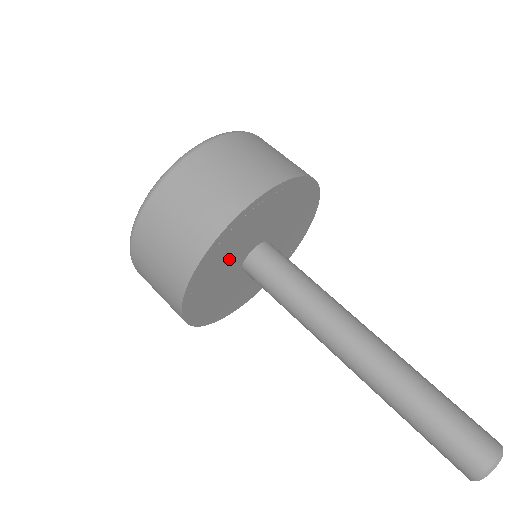
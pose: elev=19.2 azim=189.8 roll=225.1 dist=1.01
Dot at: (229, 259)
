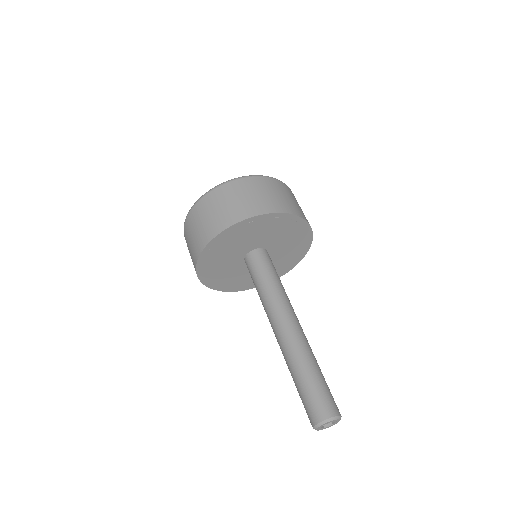
Dot at: (267, 234)
